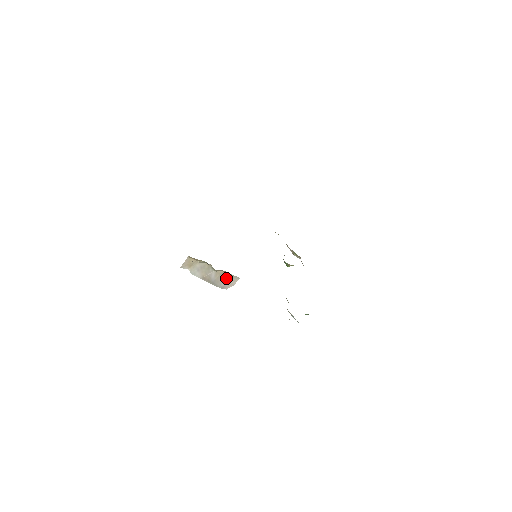
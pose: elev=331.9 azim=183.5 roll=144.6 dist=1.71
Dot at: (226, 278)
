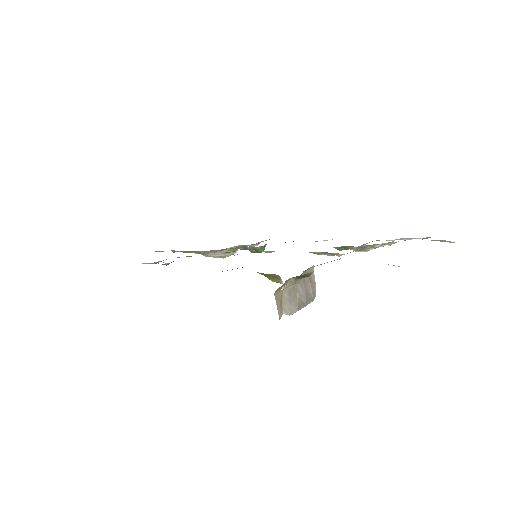
Dot at: (308, 280)
